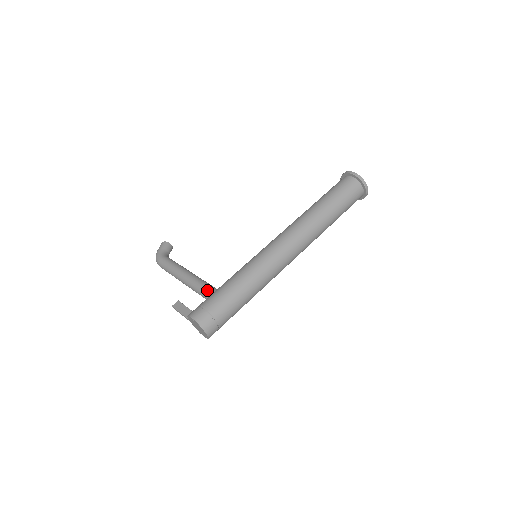
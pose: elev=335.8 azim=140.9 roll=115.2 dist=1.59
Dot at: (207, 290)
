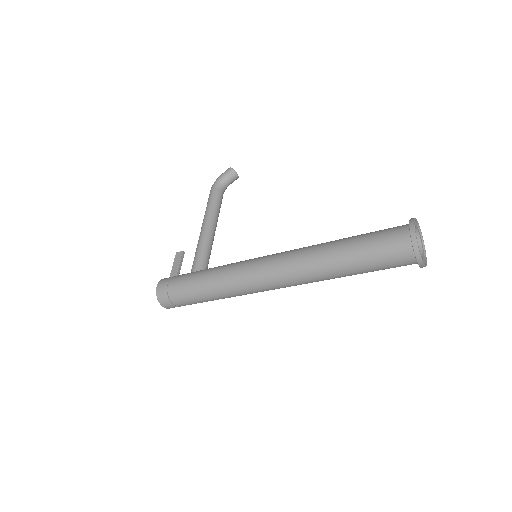
Dot at: (194, 263)
